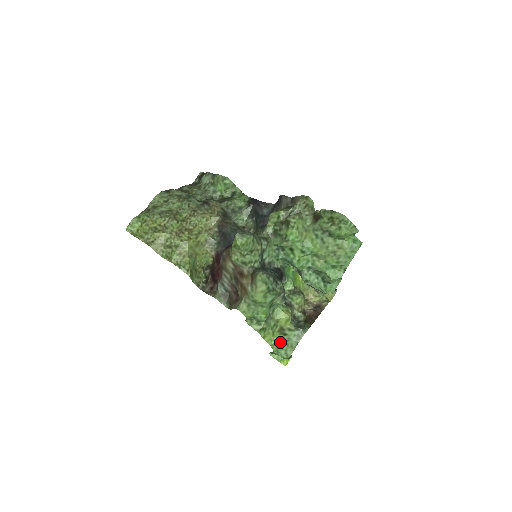
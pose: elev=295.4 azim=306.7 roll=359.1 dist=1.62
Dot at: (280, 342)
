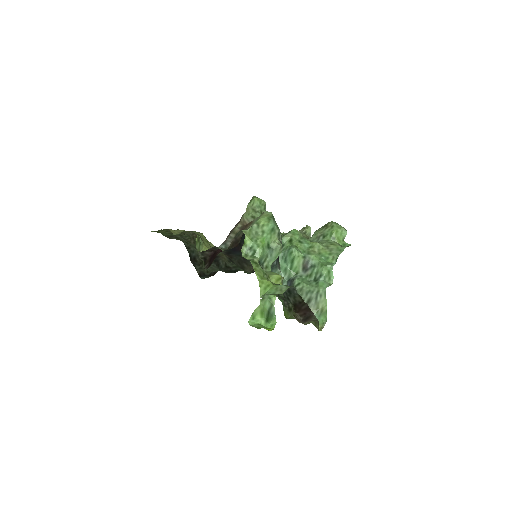
Dot at: (269, 285)
